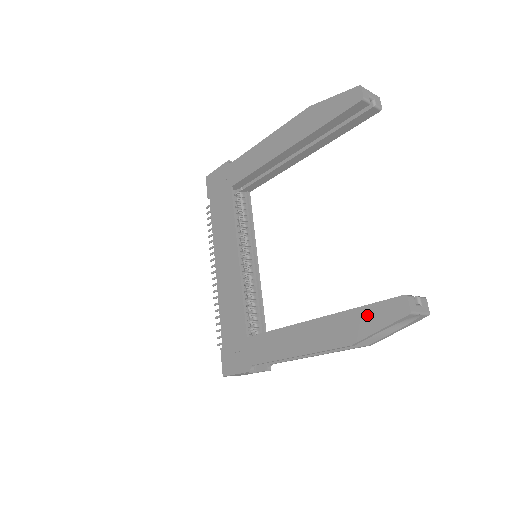
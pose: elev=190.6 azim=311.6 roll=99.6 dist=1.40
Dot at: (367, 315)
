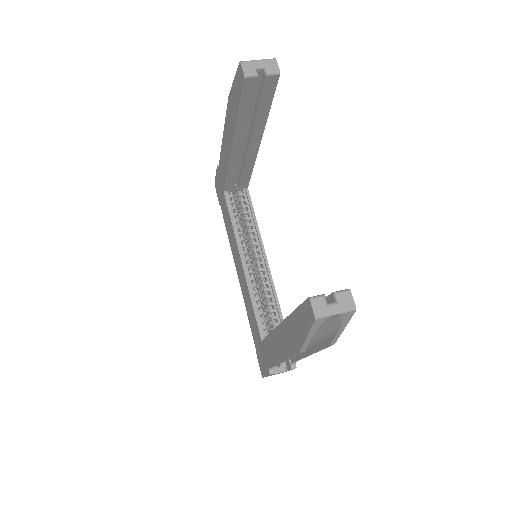
Dot at: (298, 320)
